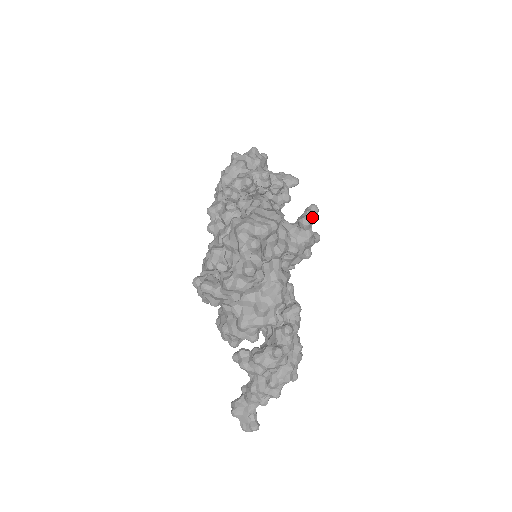
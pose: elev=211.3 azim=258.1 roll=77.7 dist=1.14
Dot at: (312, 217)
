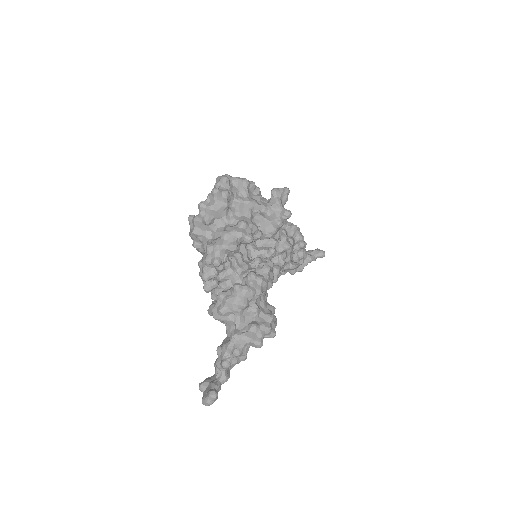
Dot at: (281, 190)
